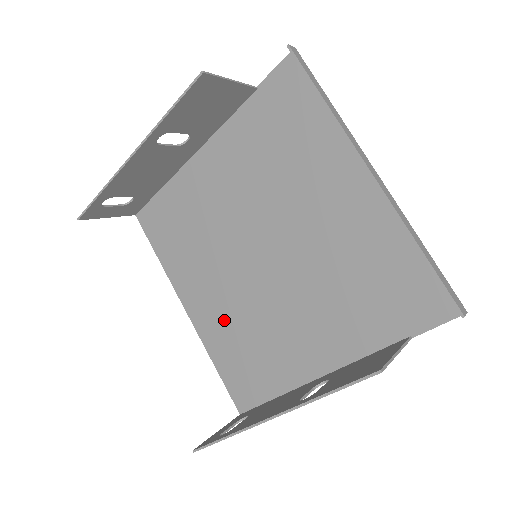
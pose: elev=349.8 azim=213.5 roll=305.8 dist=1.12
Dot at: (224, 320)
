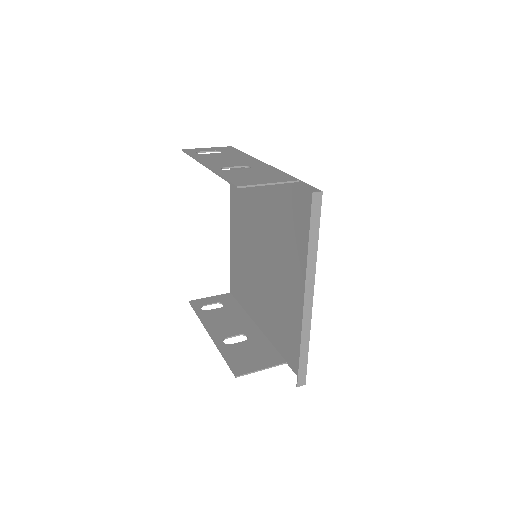
Dot at: (240, 254)
